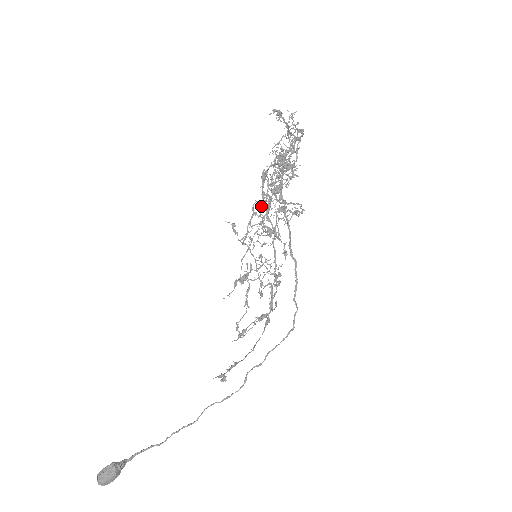
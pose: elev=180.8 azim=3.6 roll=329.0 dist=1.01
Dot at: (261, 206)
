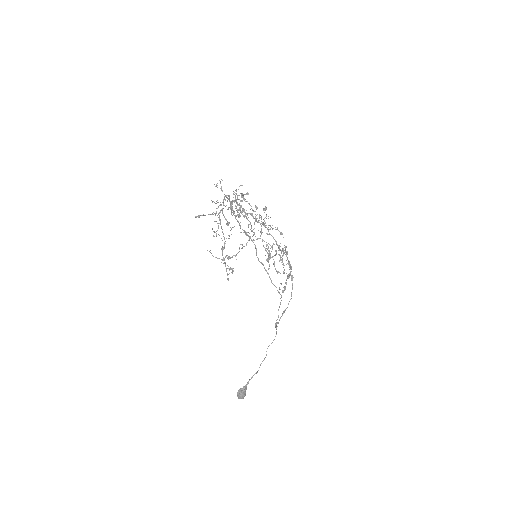
Dot at: occluded
